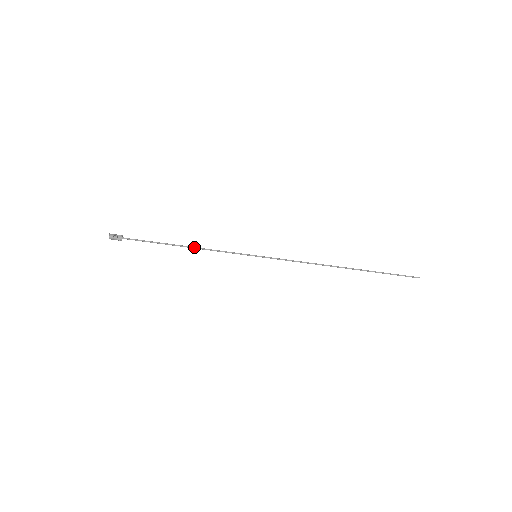
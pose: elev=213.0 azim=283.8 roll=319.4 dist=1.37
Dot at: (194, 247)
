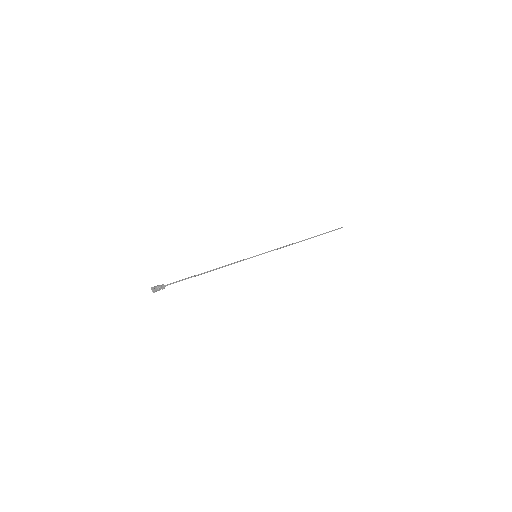
Dot at: (216, 269)
